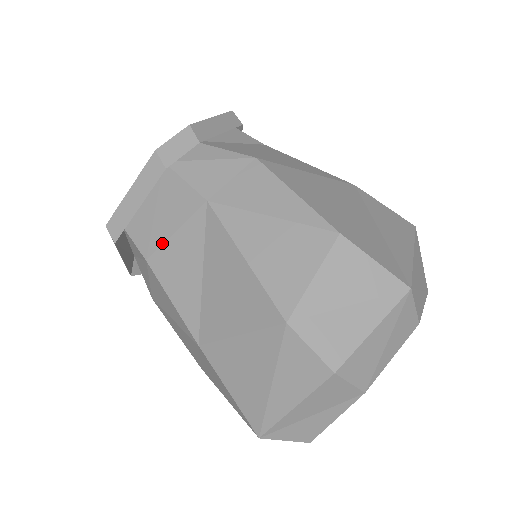
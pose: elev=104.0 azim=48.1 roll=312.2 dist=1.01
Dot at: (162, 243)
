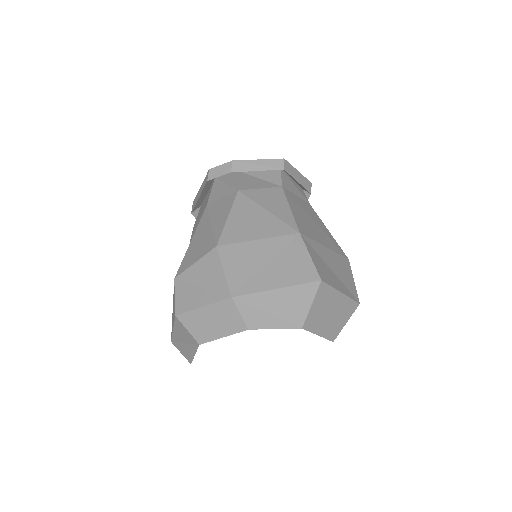
Dot at: (197, 221)
